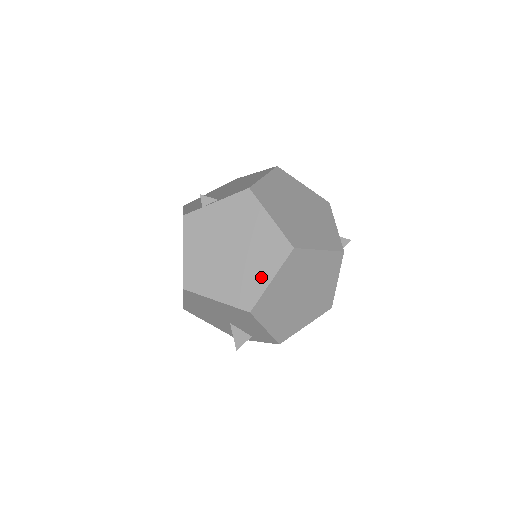
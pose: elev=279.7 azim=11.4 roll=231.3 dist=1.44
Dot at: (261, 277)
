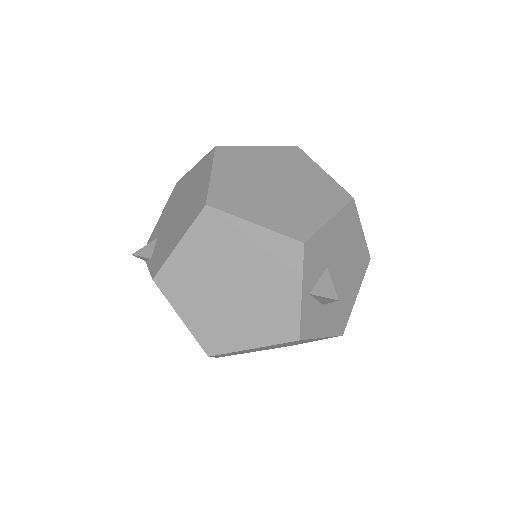
Dot at: occluded
